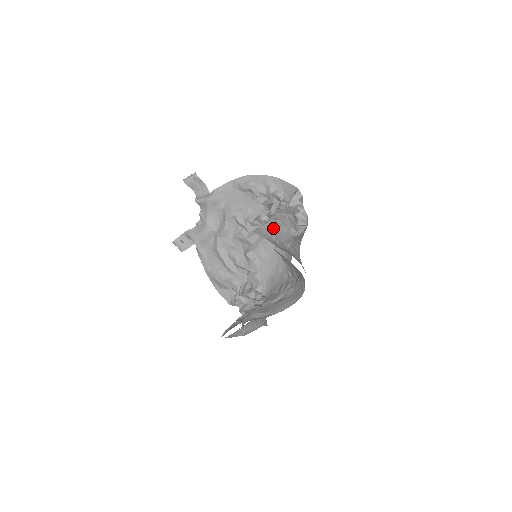
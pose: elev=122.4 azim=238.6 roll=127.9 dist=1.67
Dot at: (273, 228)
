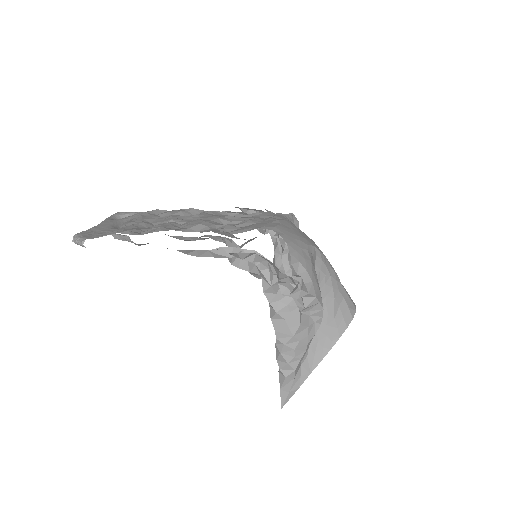
Dot at: (294, 375)
